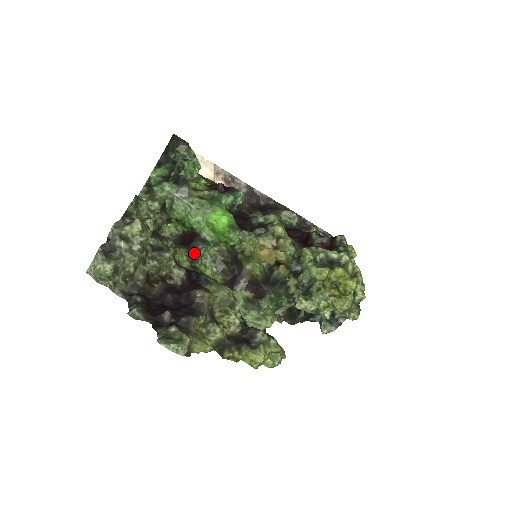
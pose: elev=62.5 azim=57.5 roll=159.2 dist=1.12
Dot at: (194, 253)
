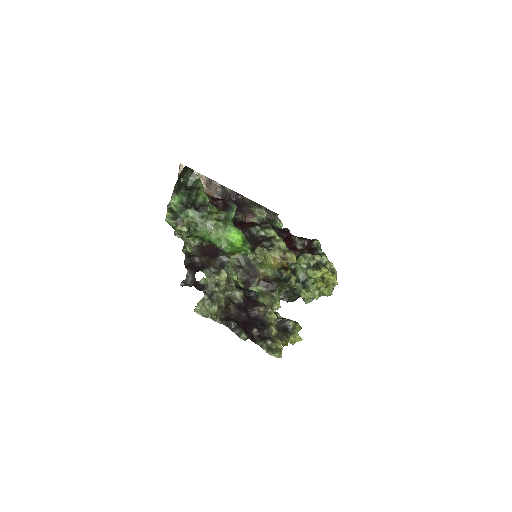
Dot at: (222, 265)
